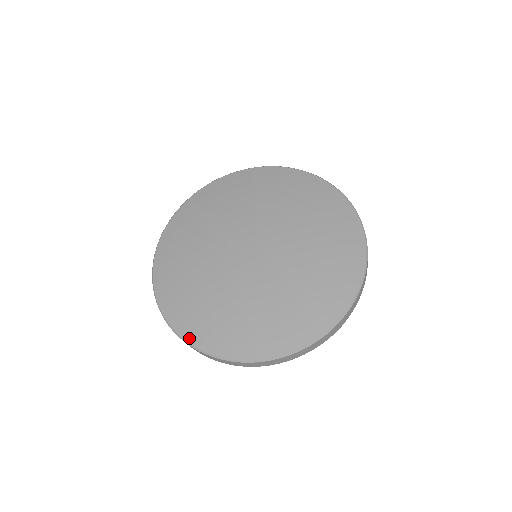
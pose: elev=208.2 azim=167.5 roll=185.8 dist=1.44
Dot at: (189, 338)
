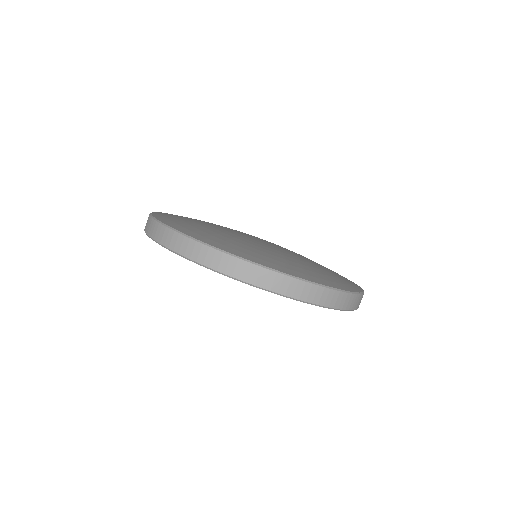
Dot at: (258, 262)
